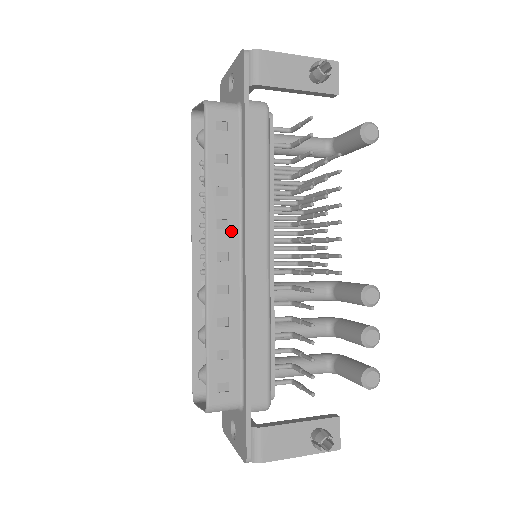
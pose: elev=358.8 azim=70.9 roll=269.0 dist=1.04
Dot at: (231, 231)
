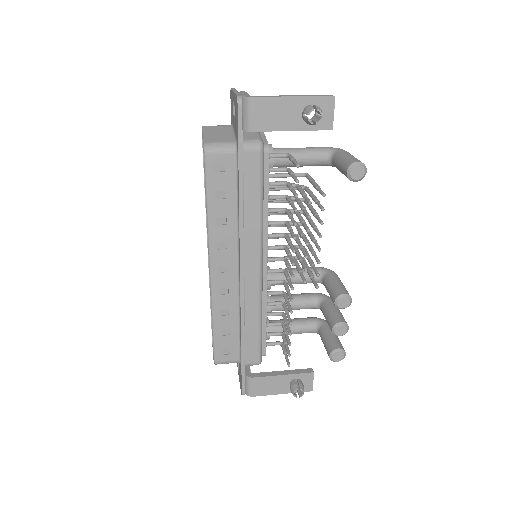
Dot at: (230, 250)
